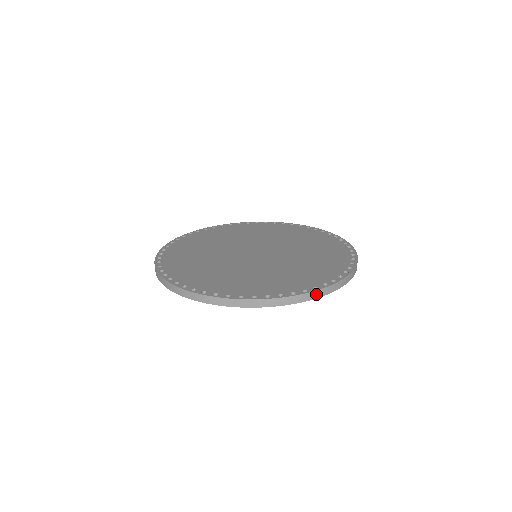
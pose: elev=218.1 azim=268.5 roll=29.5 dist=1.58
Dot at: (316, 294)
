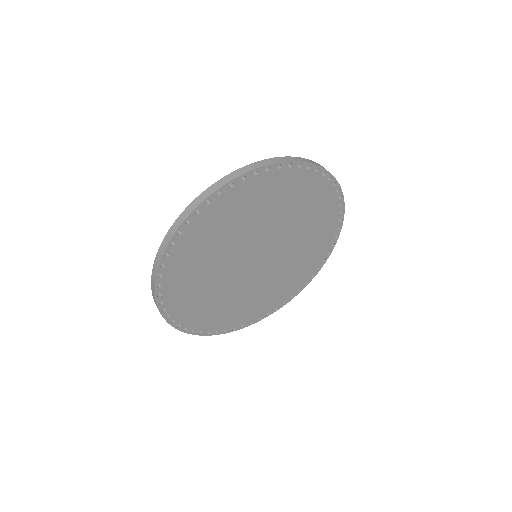
Dot at: (224, 181)
